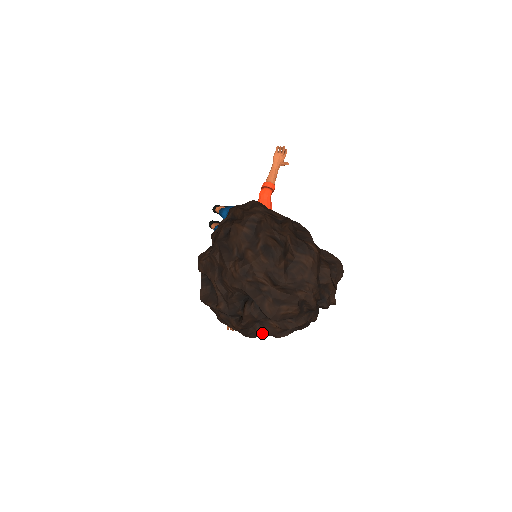
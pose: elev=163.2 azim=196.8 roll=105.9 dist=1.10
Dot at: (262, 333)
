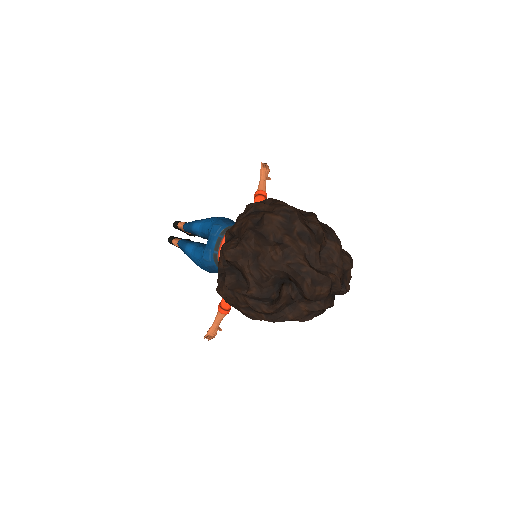
Dot at: (291, 316)
